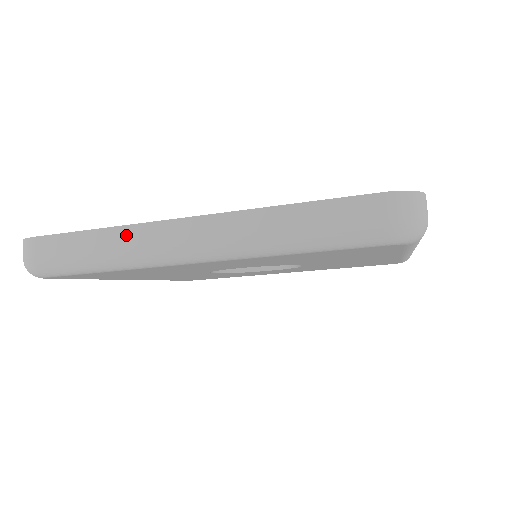
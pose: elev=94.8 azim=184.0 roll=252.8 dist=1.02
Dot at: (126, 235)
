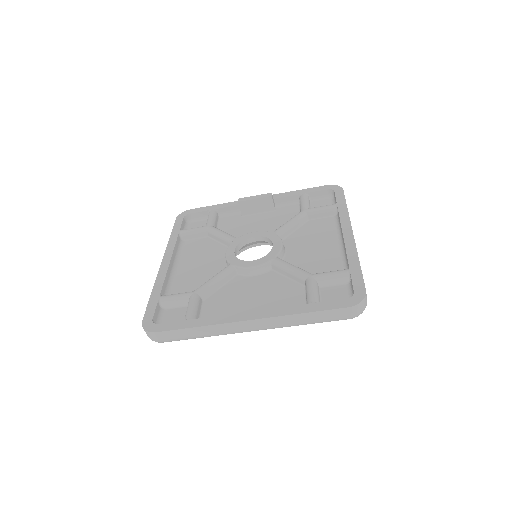
Dot at: (215, 329)
